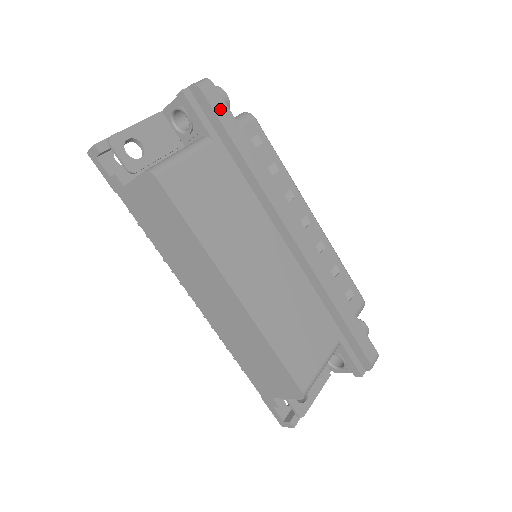
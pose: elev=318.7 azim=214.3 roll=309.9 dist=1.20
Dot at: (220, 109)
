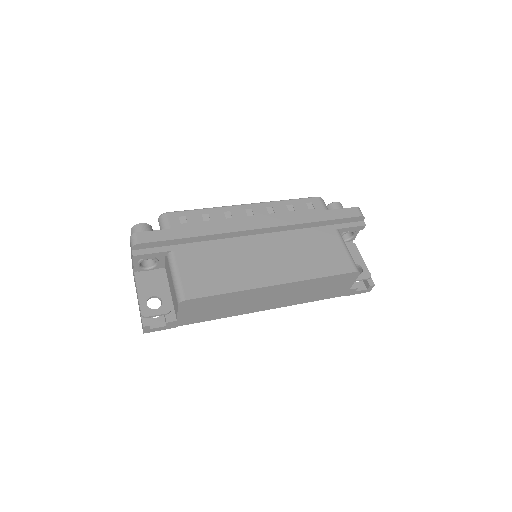
Dot at: (155, 237)
